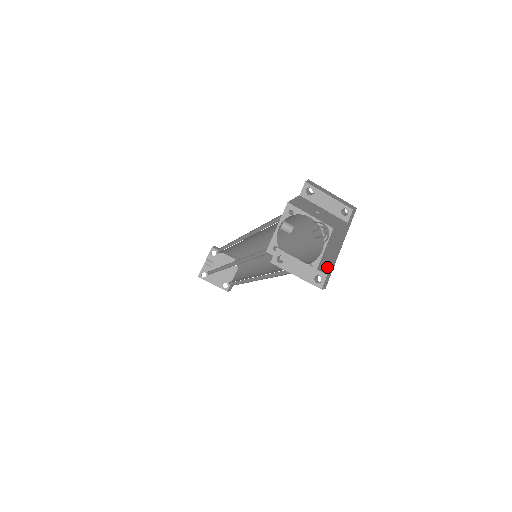
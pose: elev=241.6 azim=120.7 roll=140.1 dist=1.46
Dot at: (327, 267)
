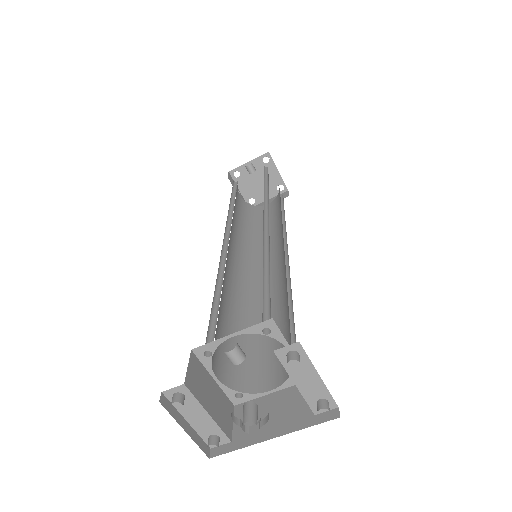
Dot at: occluded
